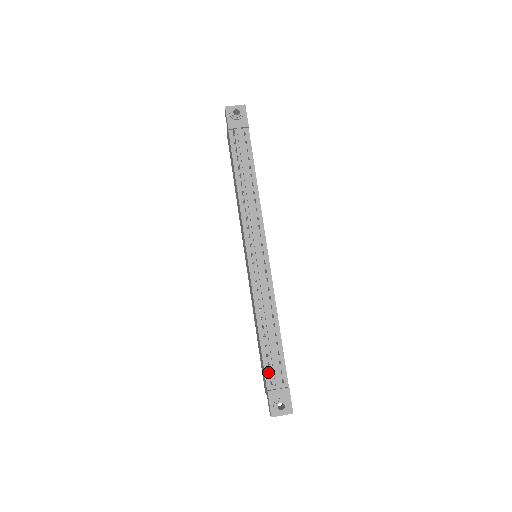
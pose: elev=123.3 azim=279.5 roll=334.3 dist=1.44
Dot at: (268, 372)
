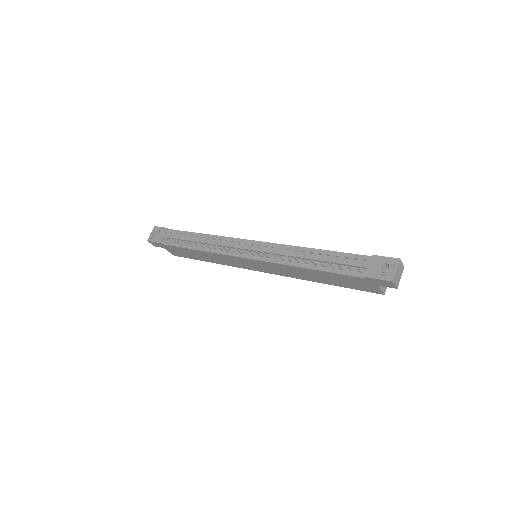
Dot at: (349, 272)
